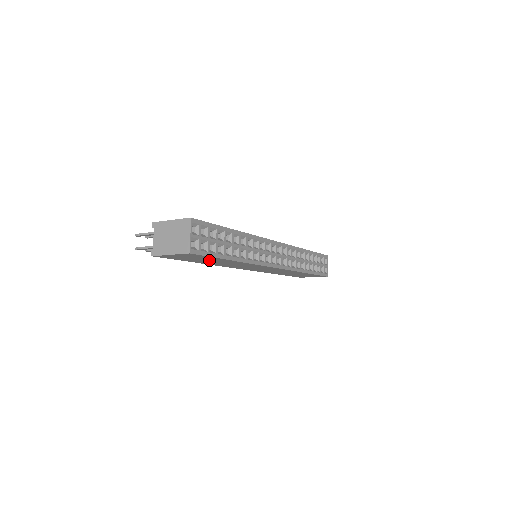
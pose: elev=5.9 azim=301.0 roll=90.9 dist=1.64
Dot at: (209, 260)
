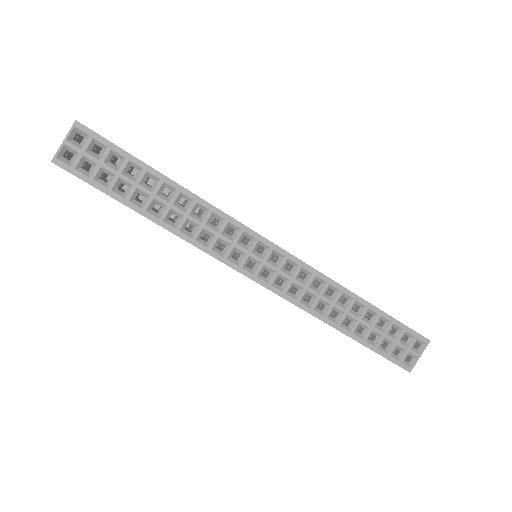
Dot at: occluded
